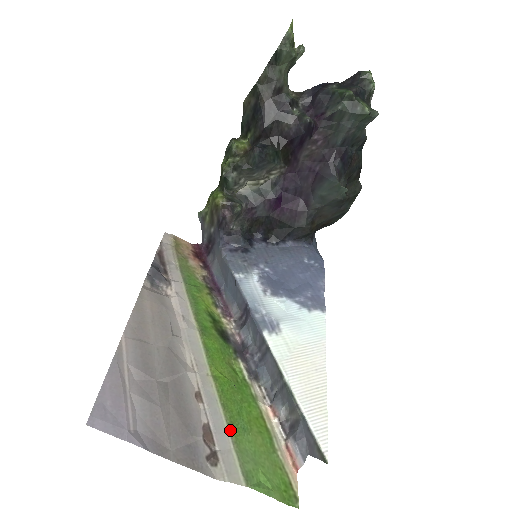
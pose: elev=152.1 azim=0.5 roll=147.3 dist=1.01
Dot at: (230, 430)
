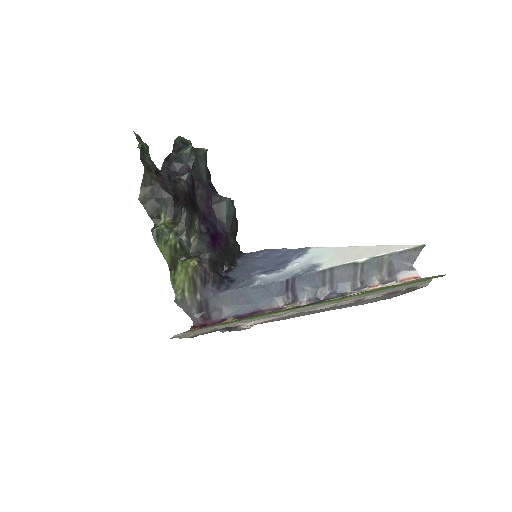
Dot at: (390, 288)
